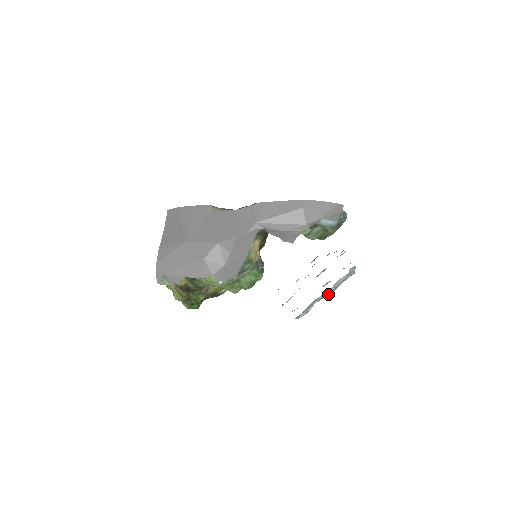
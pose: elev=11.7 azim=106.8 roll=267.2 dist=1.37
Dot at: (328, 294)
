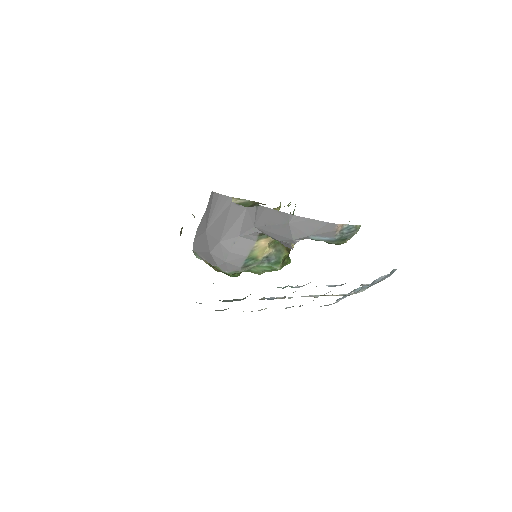
Dot at: (361, 290)
